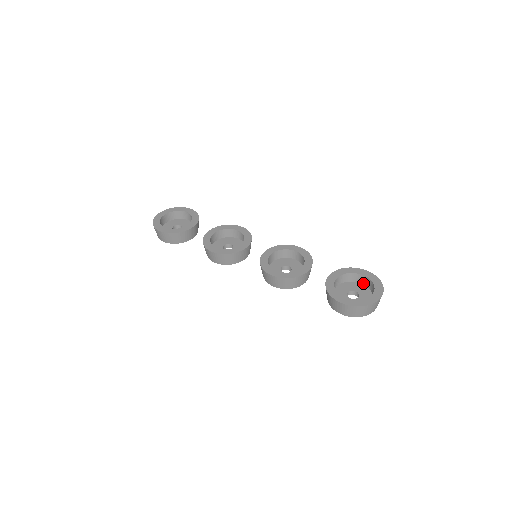
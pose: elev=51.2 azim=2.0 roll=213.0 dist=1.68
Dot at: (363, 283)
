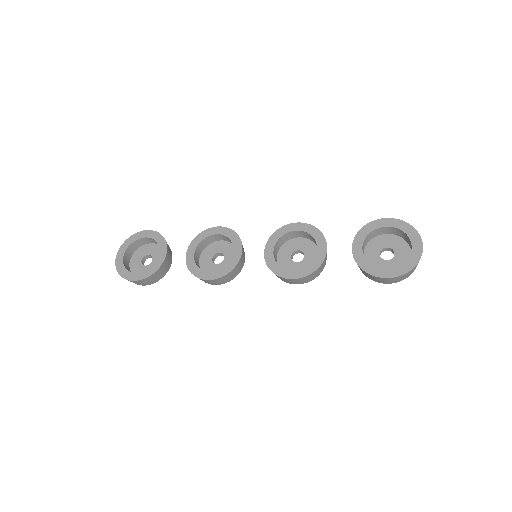
Dot at: (390, 233)
